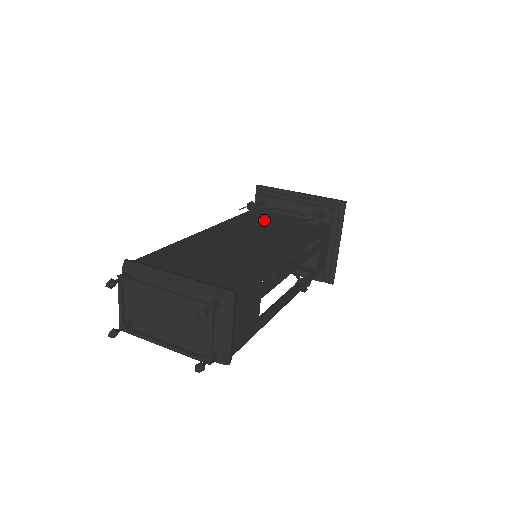
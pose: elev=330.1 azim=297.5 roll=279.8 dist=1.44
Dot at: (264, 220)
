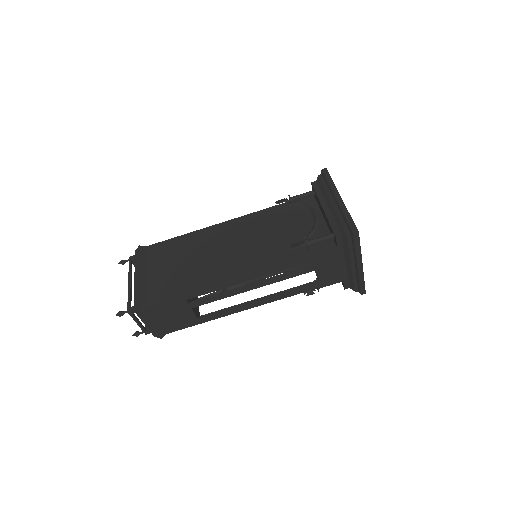
Dot at: (288, 220)
